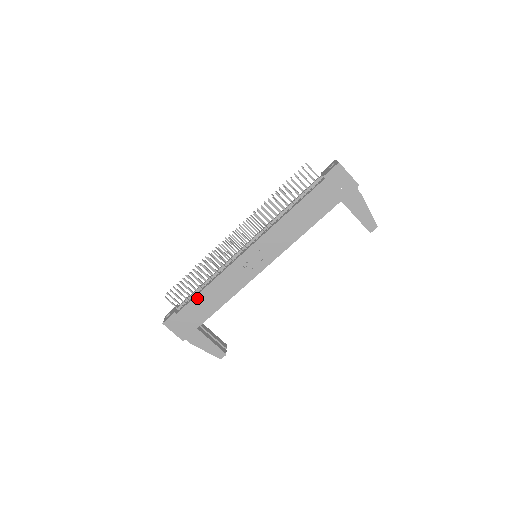
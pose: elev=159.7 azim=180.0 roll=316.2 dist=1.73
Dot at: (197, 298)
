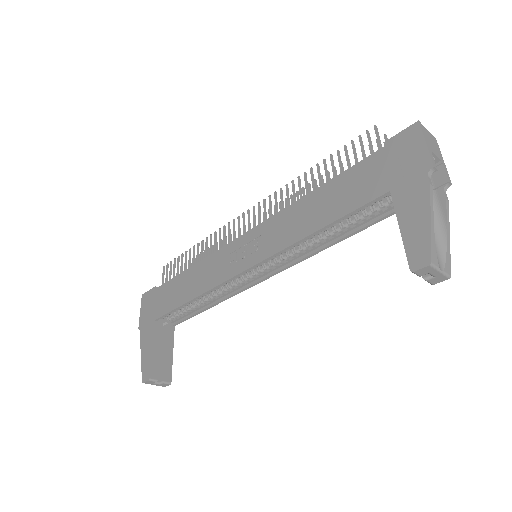
Dot at: (177, 278)
